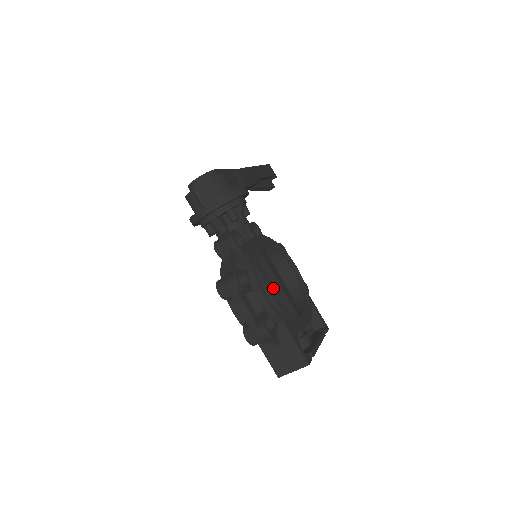
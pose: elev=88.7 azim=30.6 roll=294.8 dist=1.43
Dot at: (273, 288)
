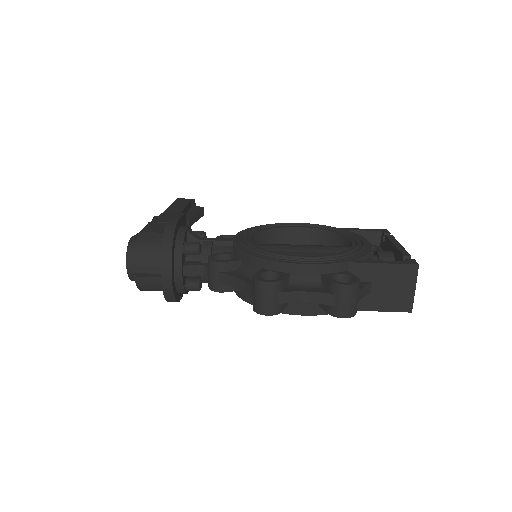
Dot at: (302, 255)
